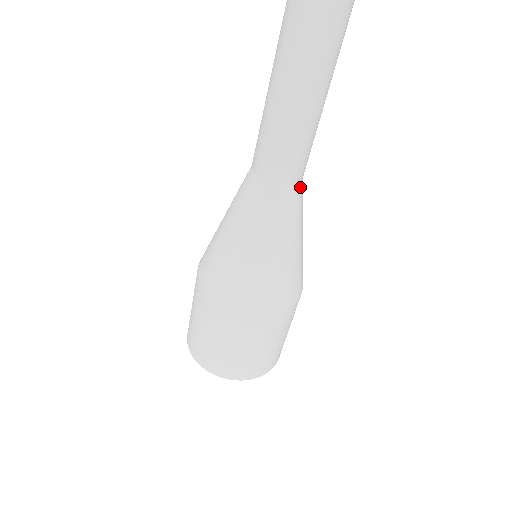
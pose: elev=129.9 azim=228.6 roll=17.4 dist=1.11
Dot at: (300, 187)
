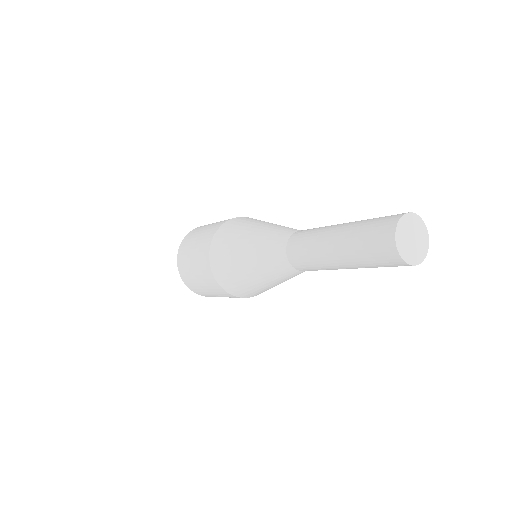
Dot at: occluded
